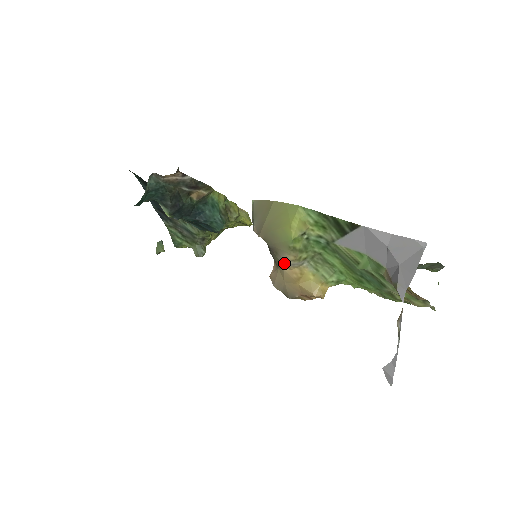
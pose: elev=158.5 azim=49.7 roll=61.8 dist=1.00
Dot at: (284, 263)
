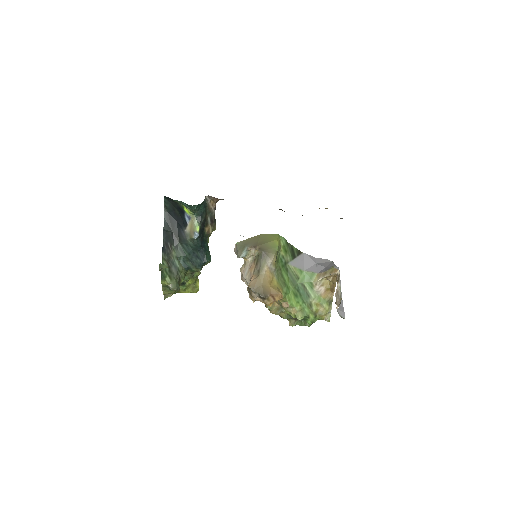
Dot at: (269, 265)
